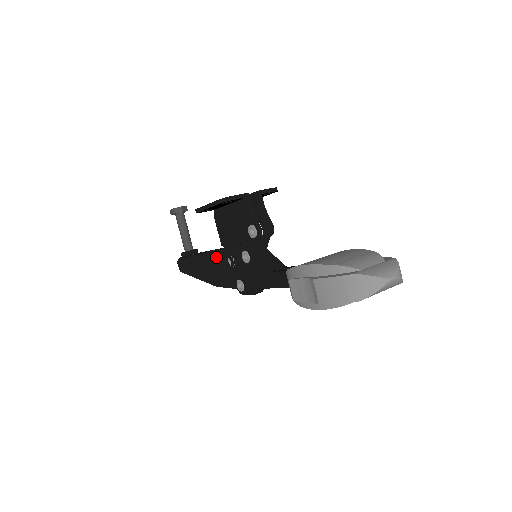
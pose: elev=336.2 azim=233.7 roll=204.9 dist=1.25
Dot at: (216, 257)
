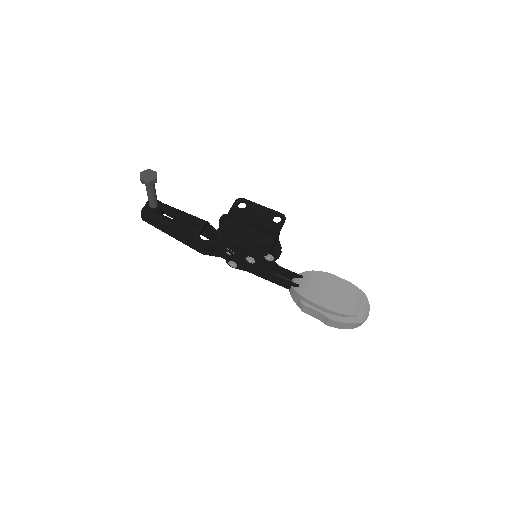
Dot at: occluded
